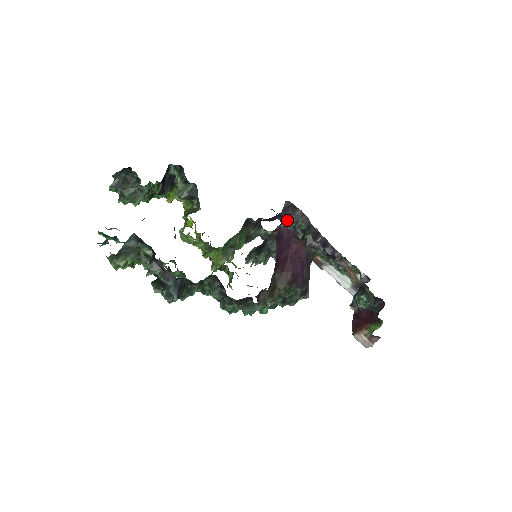
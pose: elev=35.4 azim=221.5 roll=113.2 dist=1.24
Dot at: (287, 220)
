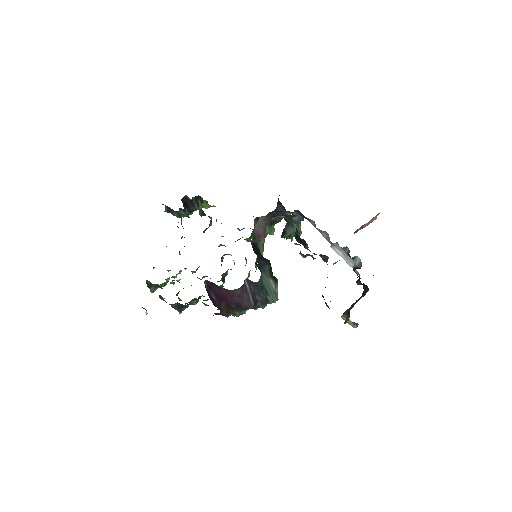
Dot at: occluded
